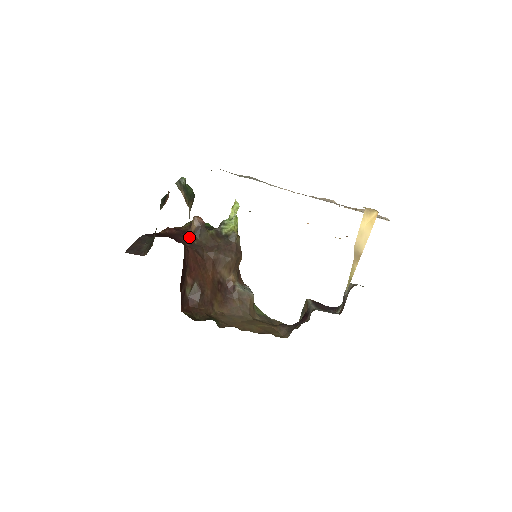
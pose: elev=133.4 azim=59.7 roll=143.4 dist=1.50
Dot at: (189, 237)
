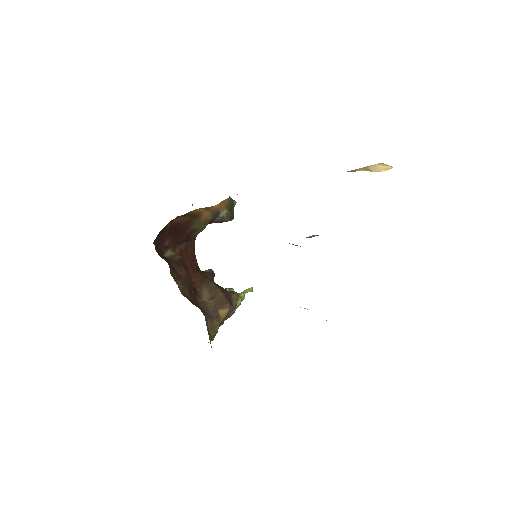
Dot at: occluded
